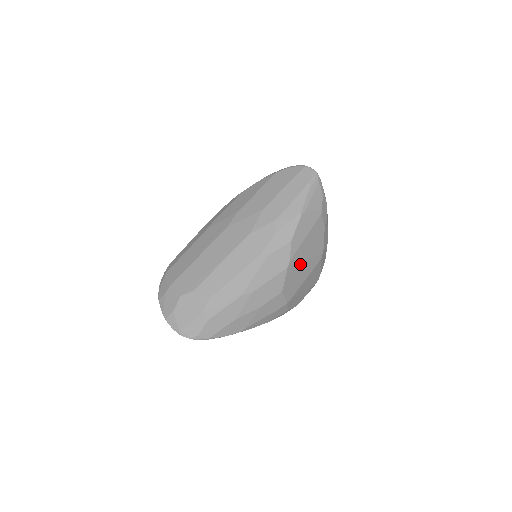
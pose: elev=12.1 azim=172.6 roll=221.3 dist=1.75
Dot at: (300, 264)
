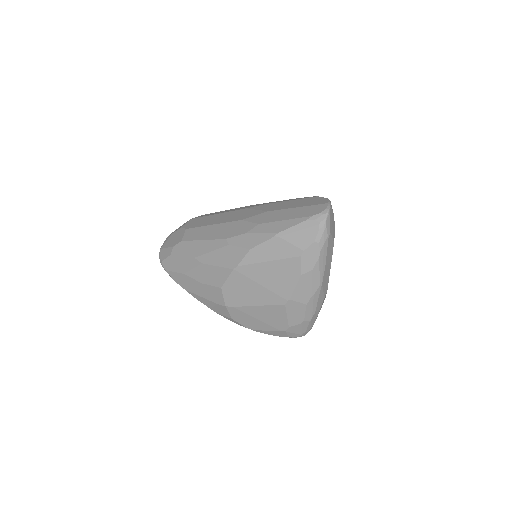
Dot at: (252, 282)
